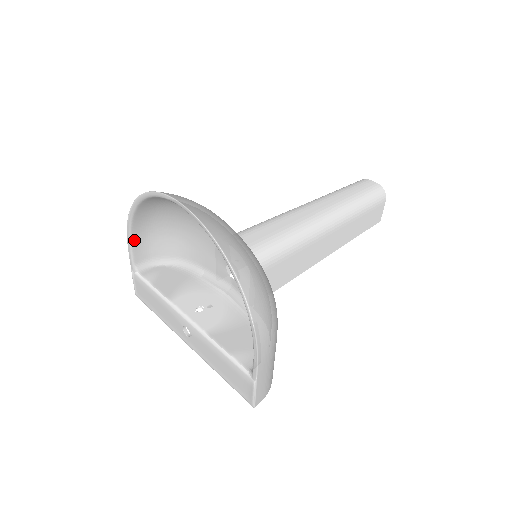
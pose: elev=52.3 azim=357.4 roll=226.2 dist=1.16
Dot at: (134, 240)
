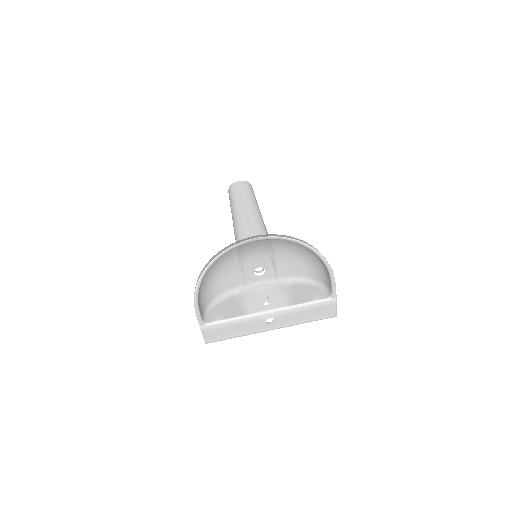
Dot at: (198, 303)
